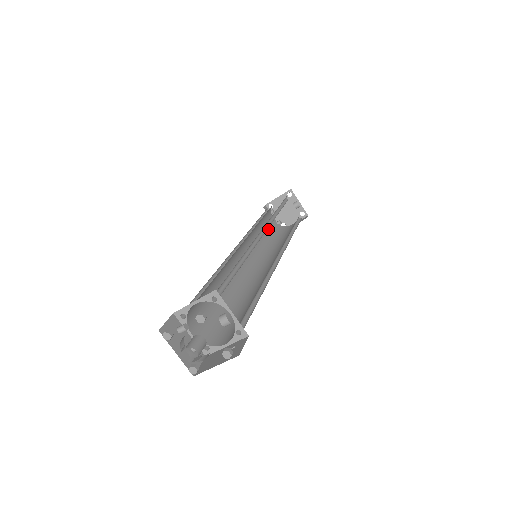
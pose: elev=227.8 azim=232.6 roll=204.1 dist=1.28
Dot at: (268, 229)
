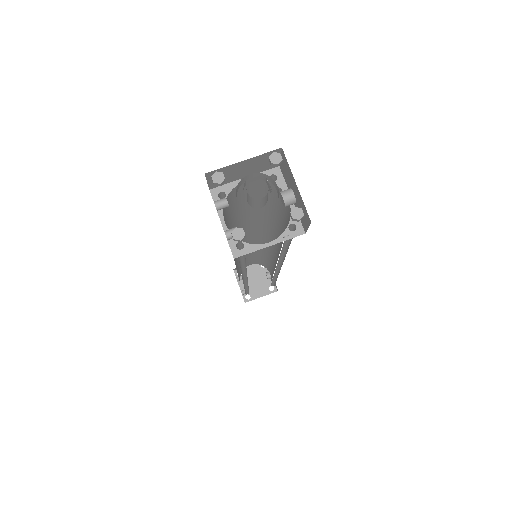
Dot at: occluded
